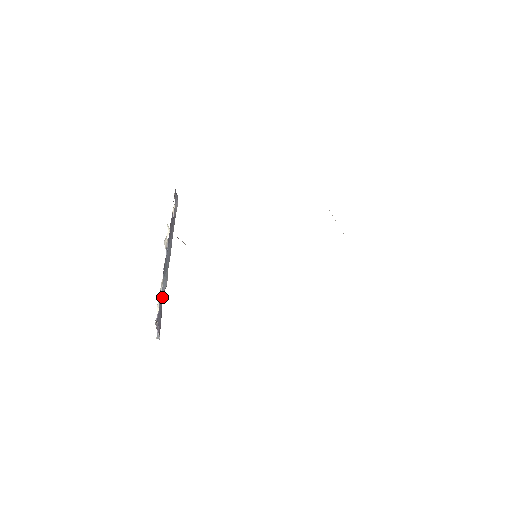
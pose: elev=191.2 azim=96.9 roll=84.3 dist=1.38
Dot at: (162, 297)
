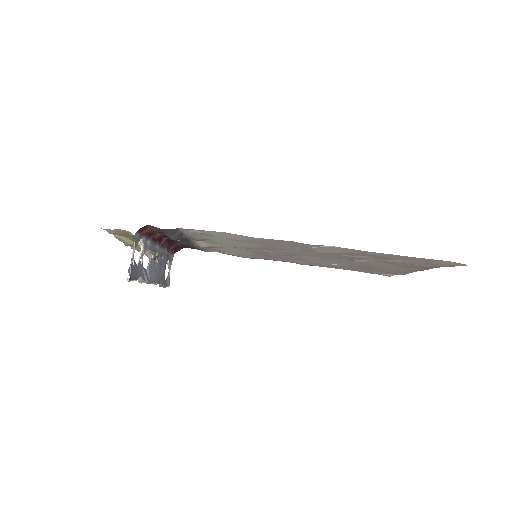
Dot at: (142, 273)
